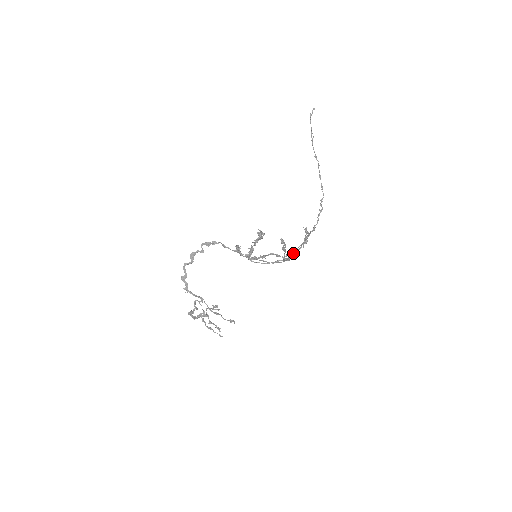
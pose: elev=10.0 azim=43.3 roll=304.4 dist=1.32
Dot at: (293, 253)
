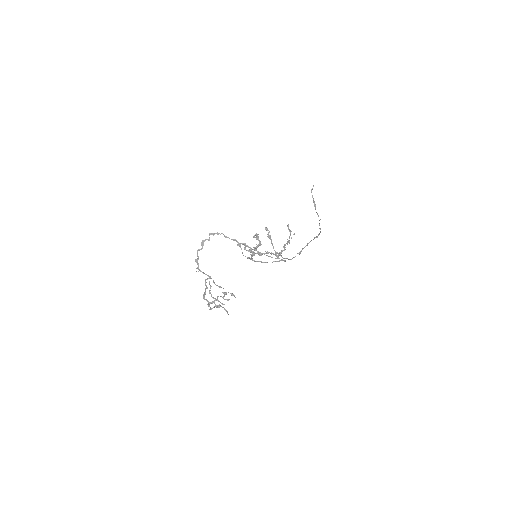
Dot at: occluded
